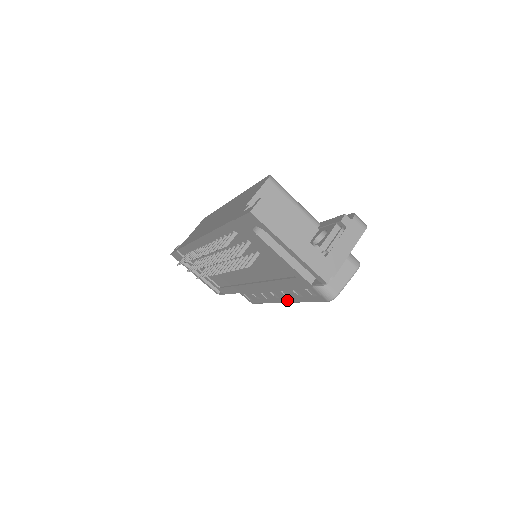
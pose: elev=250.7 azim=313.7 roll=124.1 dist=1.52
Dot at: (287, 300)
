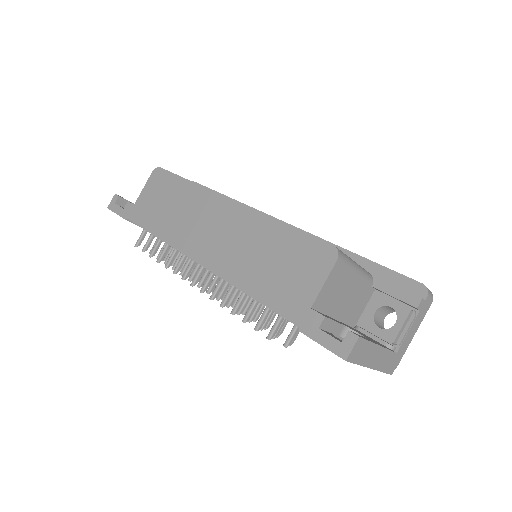
Dot at: occluded
